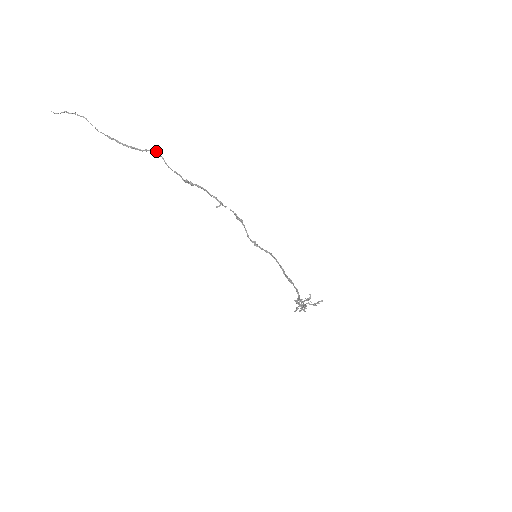
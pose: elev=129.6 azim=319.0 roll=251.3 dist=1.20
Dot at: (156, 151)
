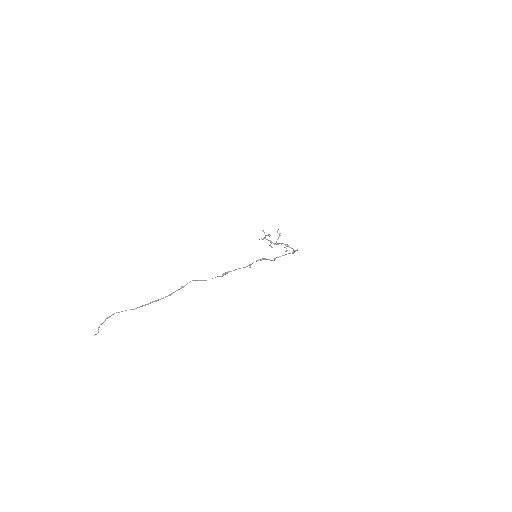
Dot at: occluded
